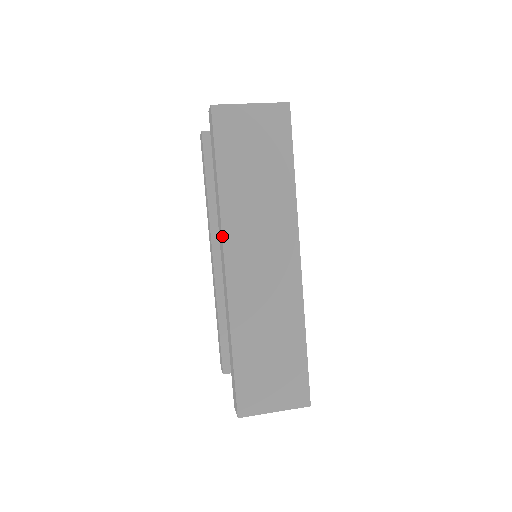
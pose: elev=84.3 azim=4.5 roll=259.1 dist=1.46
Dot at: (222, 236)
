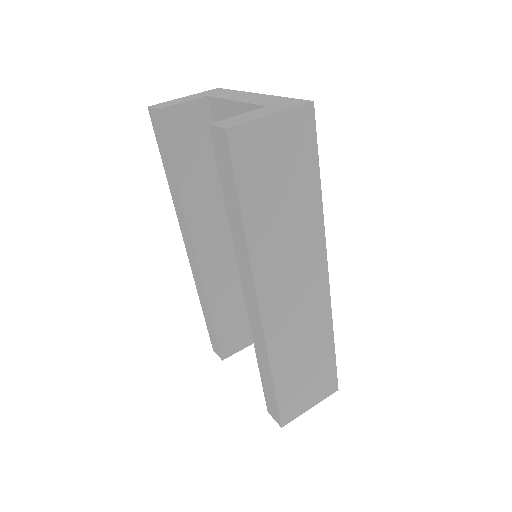
Dot at: (253, 279)
